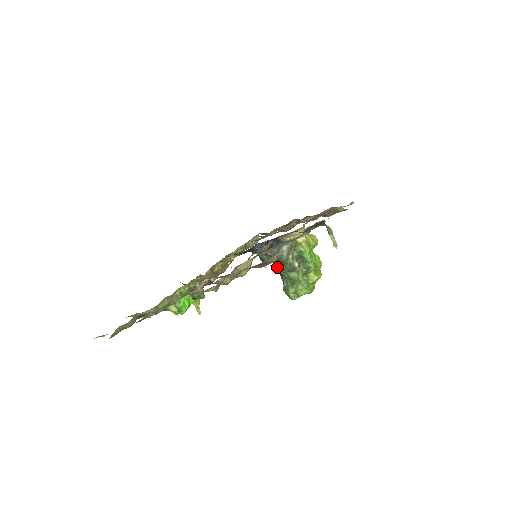
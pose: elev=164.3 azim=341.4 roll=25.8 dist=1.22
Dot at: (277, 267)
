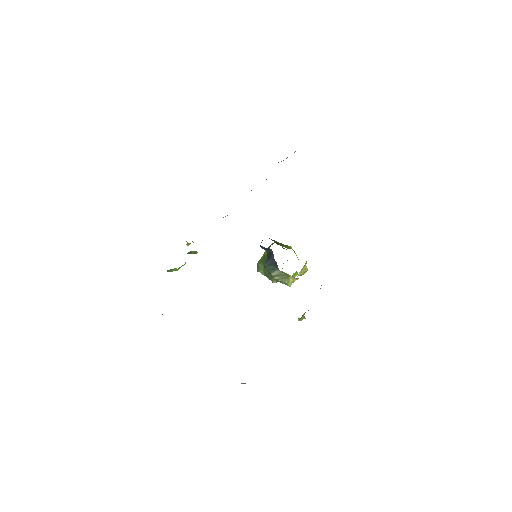
Dot at: occluded
